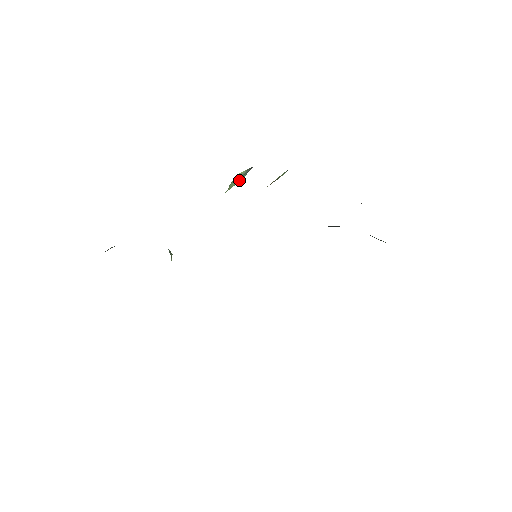
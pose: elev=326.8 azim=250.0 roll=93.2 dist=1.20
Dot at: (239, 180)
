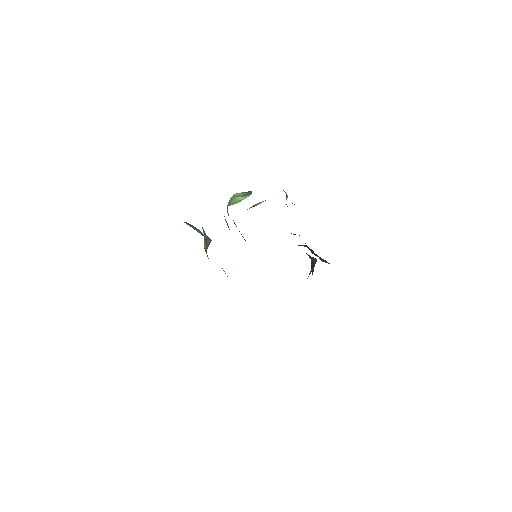
Dot at: (243, 198)
